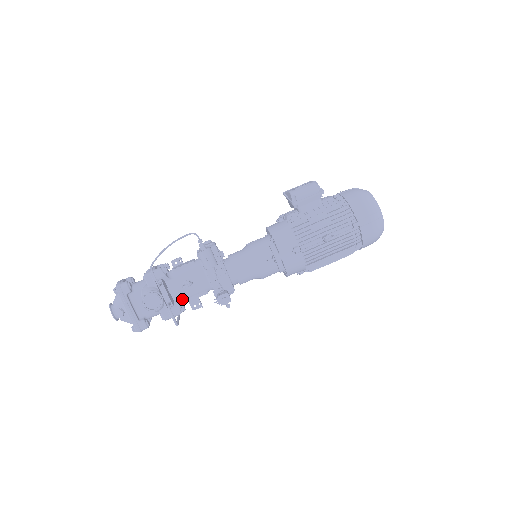
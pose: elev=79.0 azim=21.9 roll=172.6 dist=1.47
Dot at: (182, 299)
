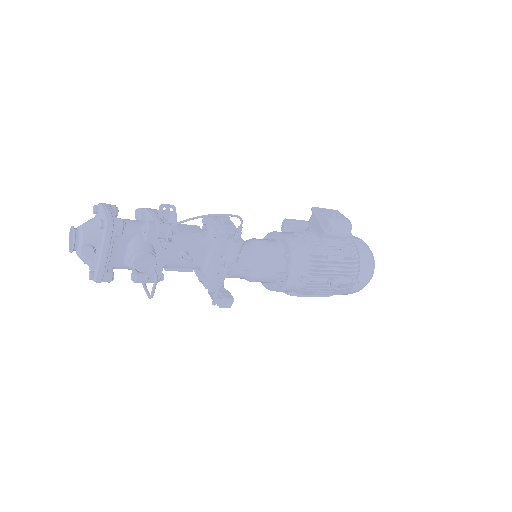
Dot at: (165, 266)
